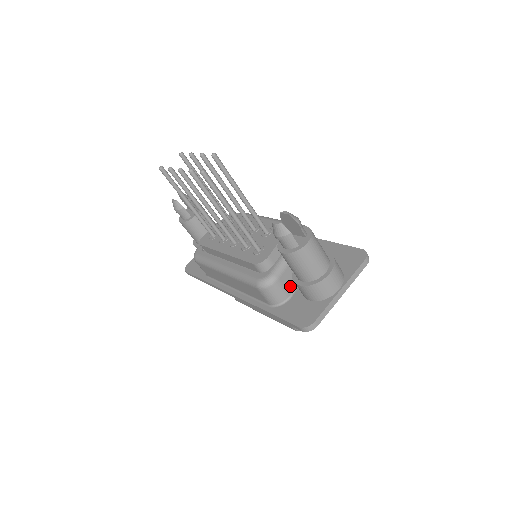
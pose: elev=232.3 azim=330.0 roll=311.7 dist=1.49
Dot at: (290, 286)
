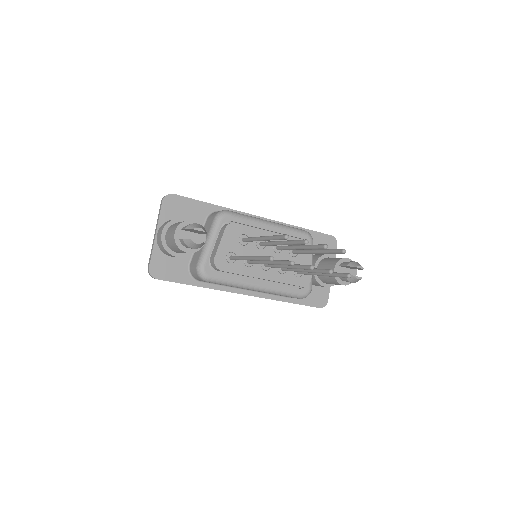
Dot at: occluded
